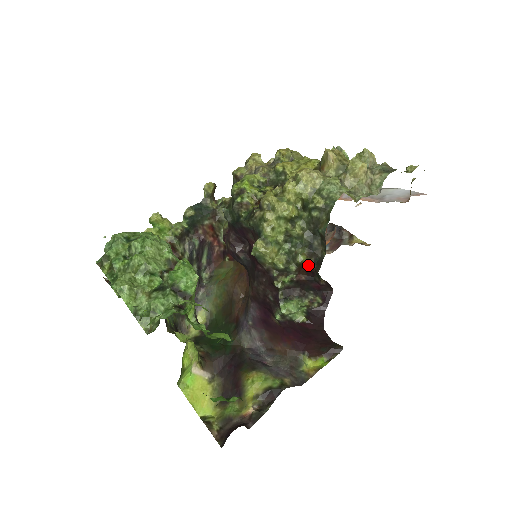
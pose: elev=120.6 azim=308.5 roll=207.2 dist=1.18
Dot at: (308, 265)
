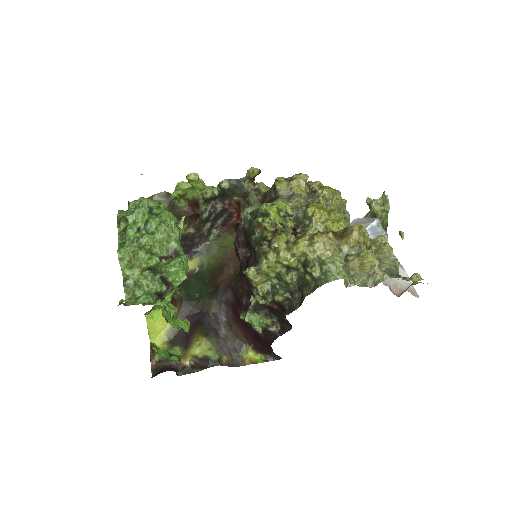
Dot at: (283, 303)
